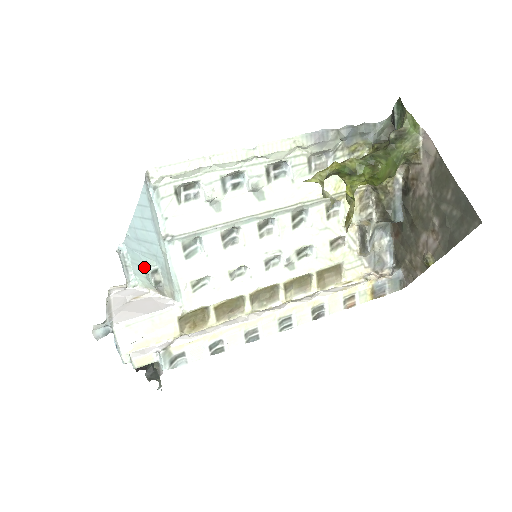
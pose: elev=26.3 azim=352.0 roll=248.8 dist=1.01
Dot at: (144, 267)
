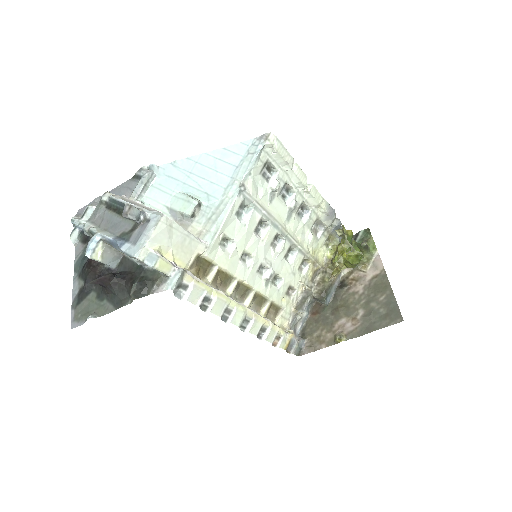
Dot at: (181, 196)
